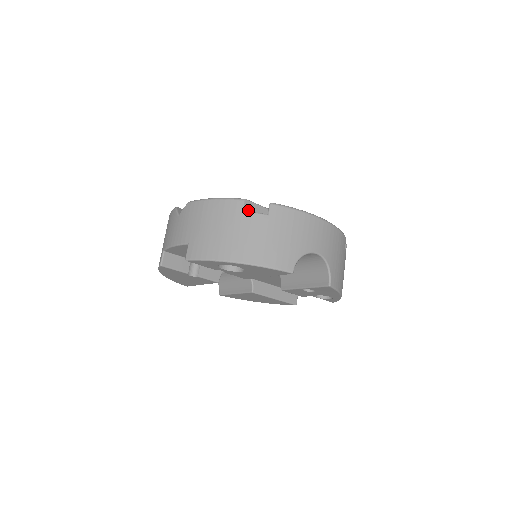
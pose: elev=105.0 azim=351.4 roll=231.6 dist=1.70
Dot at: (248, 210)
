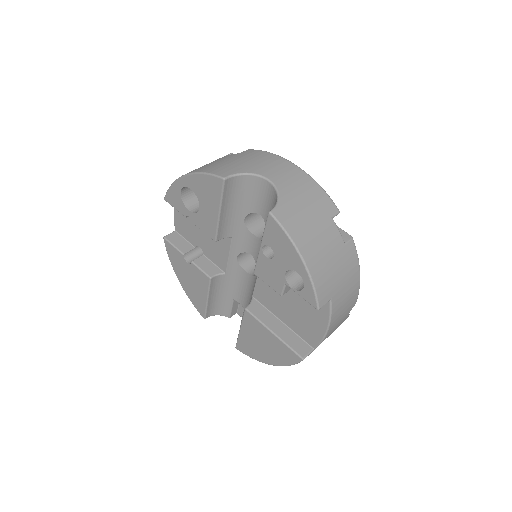
Dot at: occluded
